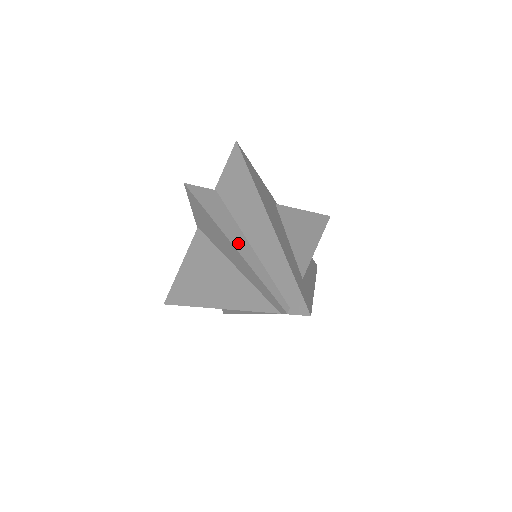
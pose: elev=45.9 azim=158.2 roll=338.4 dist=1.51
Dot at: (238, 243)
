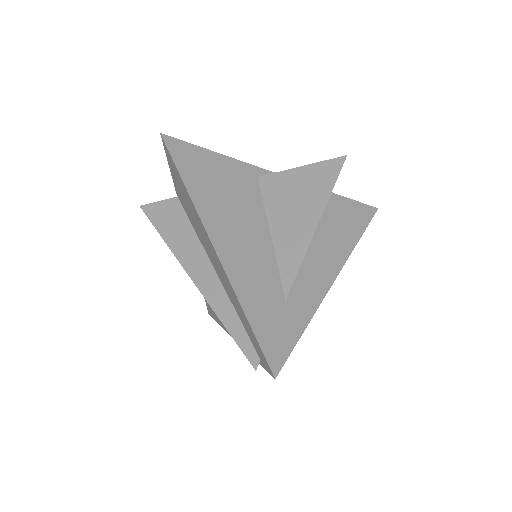
Dot at: (199, 274)
